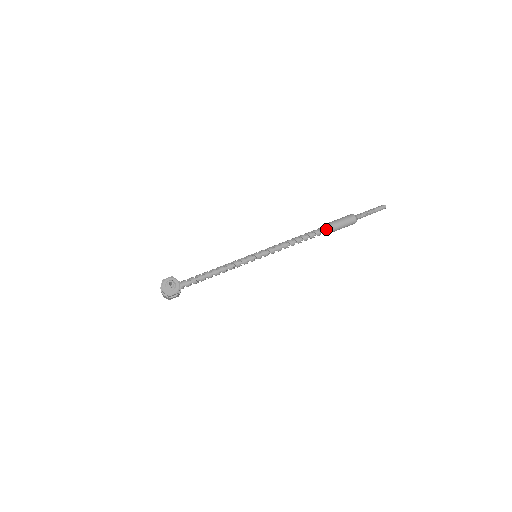
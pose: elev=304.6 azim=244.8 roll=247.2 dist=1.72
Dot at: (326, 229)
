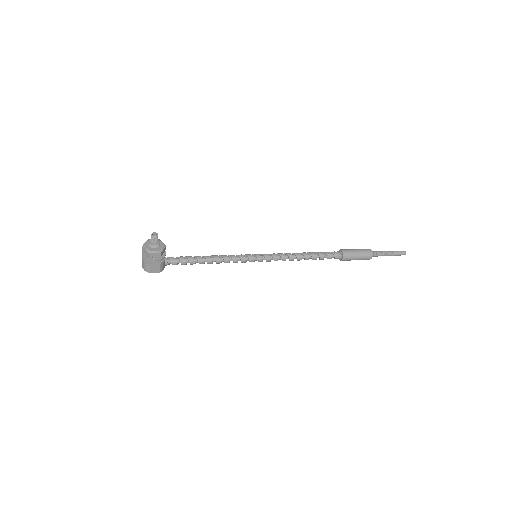
Dot at: (338, 254)
